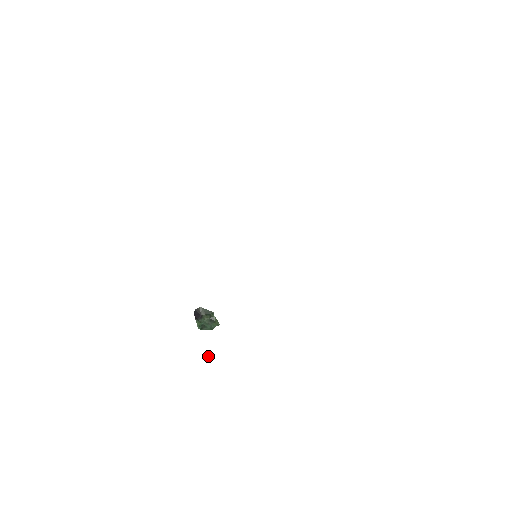
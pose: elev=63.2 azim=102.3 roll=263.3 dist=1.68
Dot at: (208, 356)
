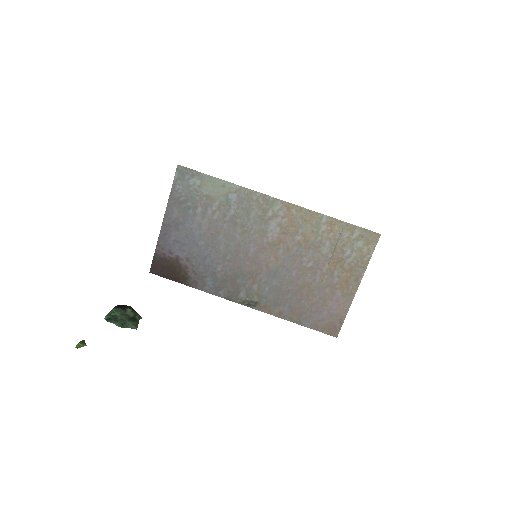
Dot at: (81, 345)
